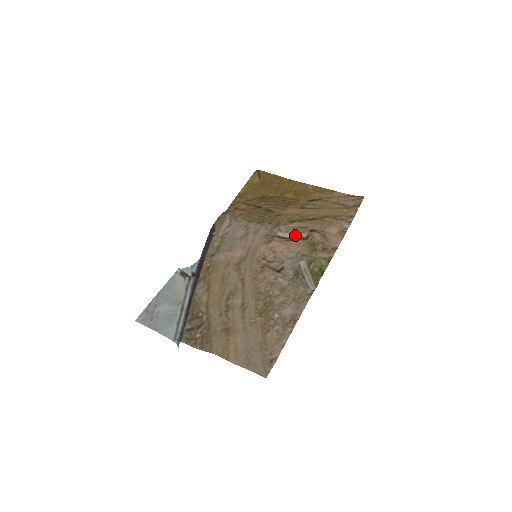
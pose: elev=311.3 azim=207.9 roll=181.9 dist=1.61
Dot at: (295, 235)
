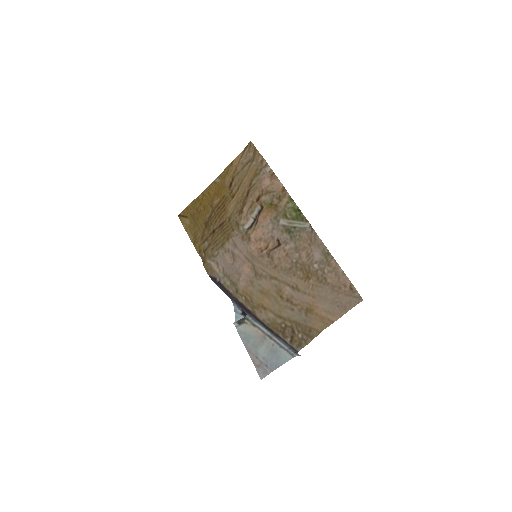
Dot at: (254, 215)
